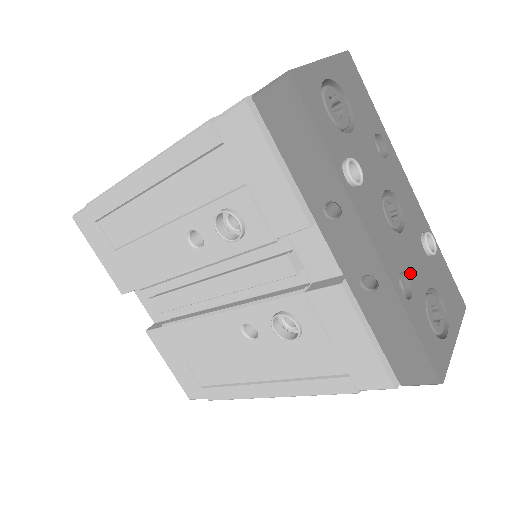
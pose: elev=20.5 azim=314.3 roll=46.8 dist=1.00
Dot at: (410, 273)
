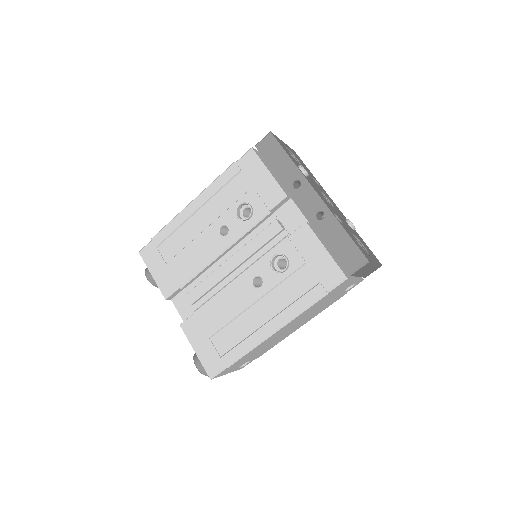
Dot at: (341, 220)
